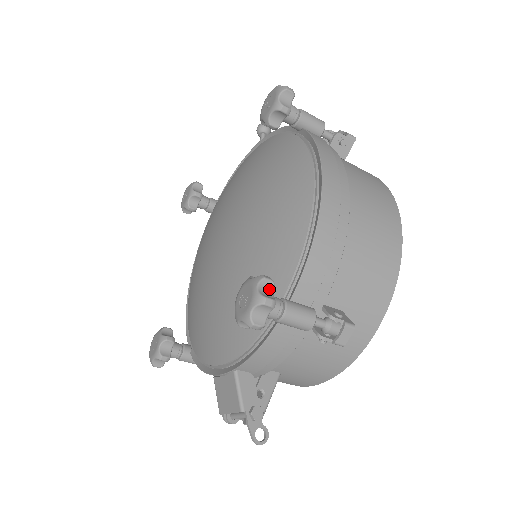
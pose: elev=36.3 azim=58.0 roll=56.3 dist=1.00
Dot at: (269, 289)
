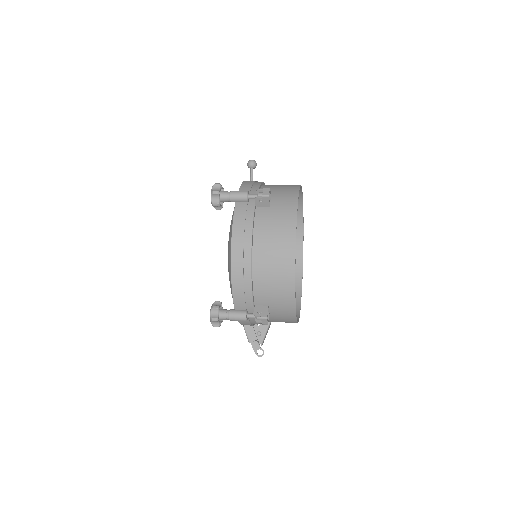
Dot at: (216, 312)
